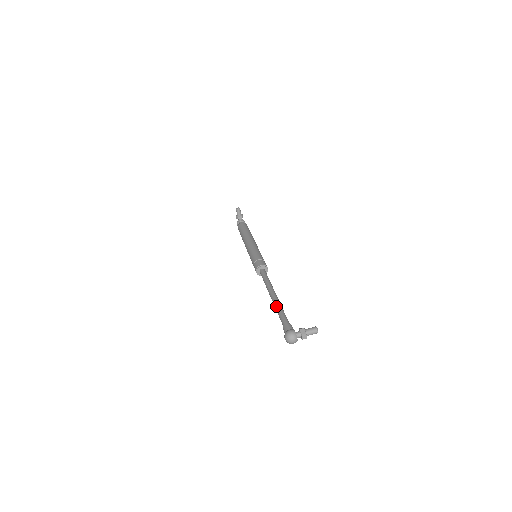
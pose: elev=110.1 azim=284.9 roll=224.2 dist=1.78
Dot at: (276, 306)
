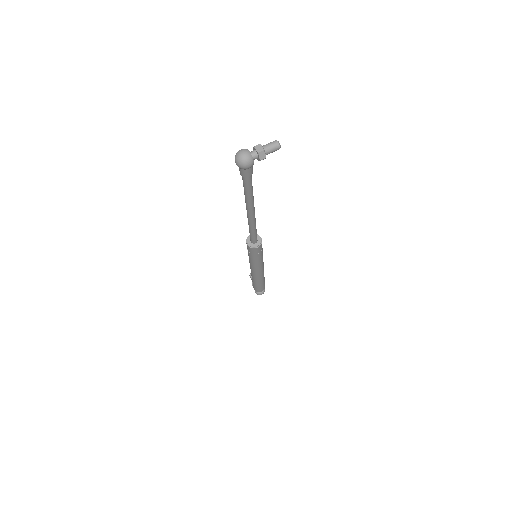
Dot at: occluded
